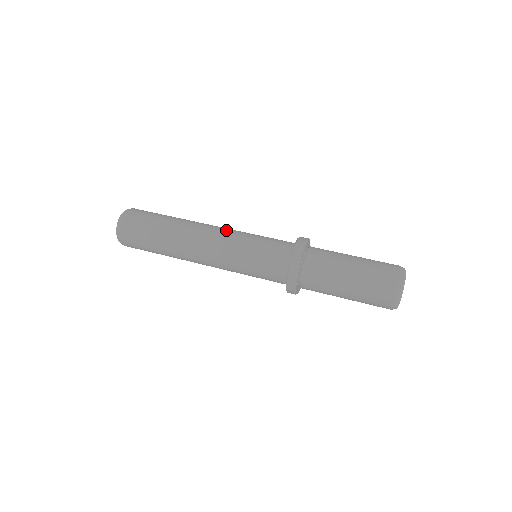
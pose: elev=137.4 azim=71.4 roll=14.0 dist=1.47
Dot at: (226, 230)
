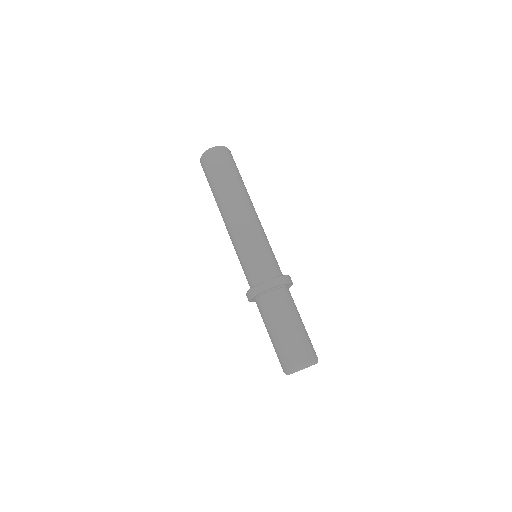
Dot at: (260, 223)
